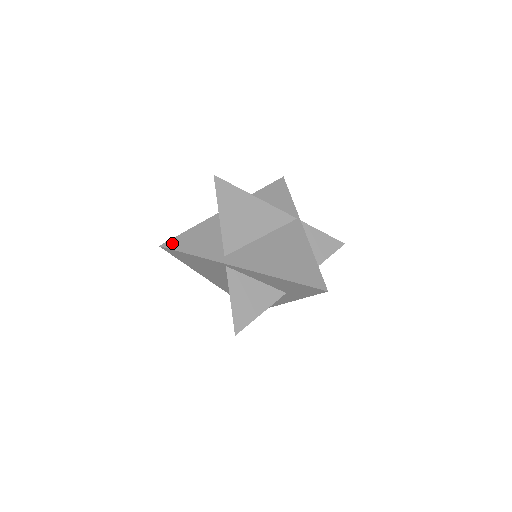
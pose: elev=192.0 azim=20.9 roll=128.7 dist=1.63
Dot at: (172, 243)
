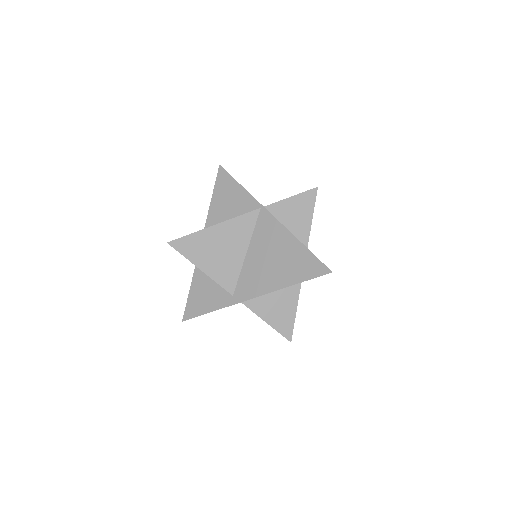
Dot at: (188, 312)
